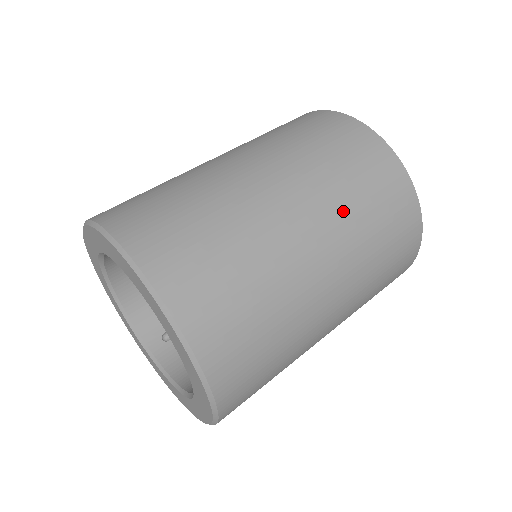
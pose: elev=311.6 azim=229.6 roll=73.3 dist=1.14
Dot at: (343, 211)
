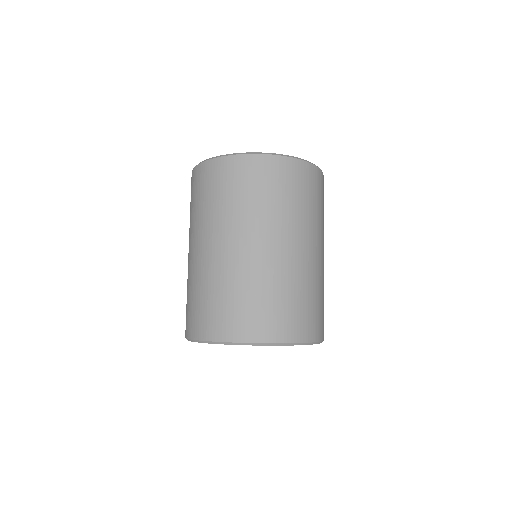
Dot at: (287, 218)
